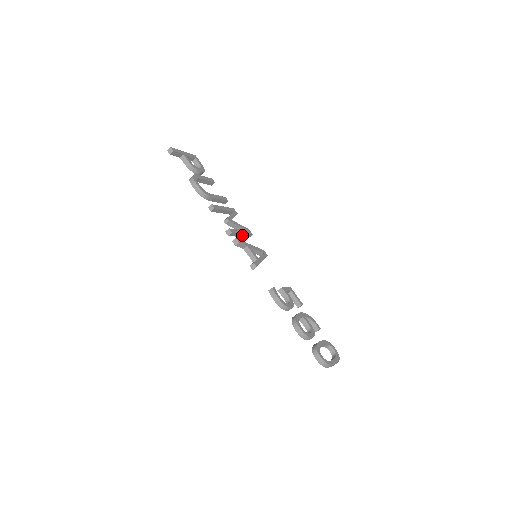
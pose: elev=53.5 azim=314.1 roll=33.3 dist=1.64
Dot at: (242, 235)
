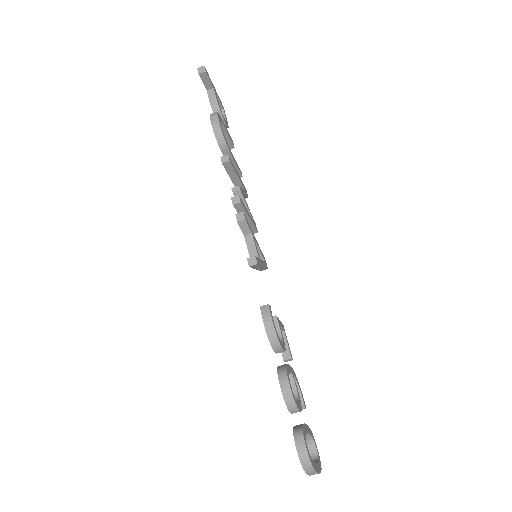
Dot at: occluded
